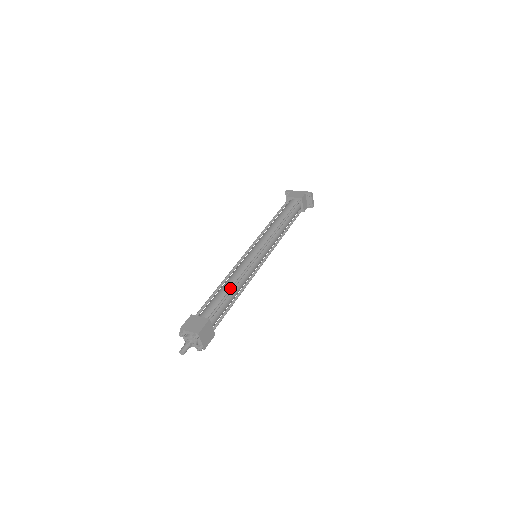
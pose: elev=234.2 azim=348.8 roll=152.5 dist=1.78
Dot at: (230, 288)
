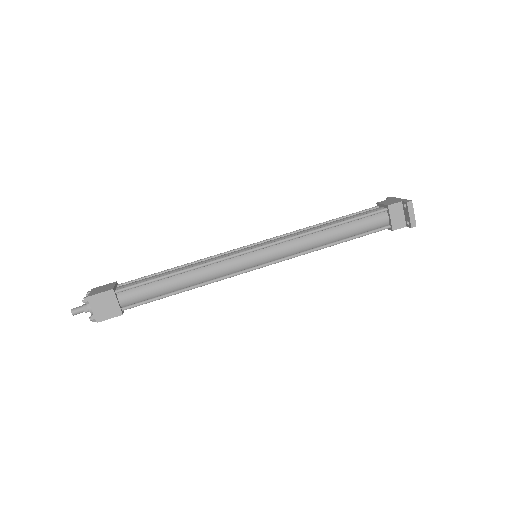
Dot at: (176, 272)
